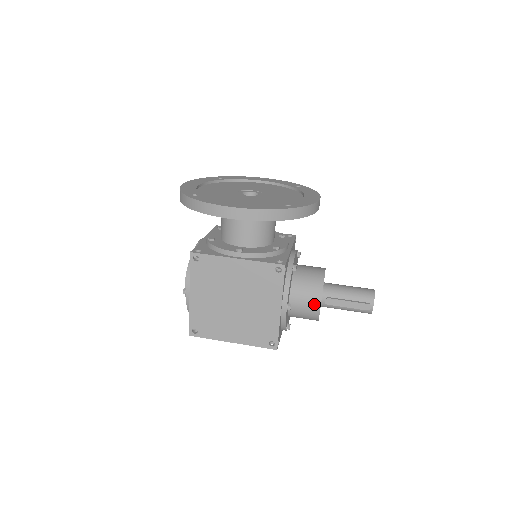
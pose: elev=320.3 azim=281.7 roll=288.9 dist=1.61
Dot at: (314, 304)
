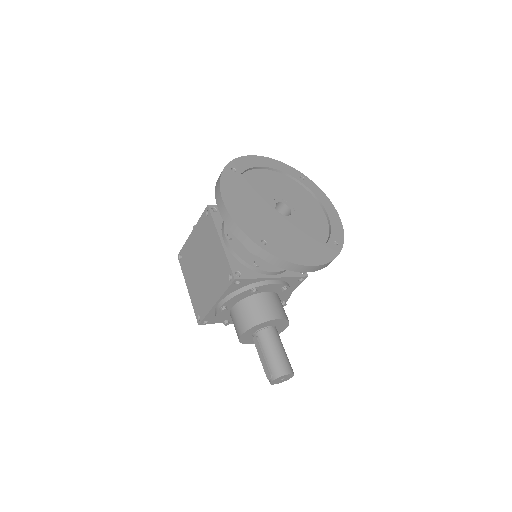
Dot at: (241, 328)
